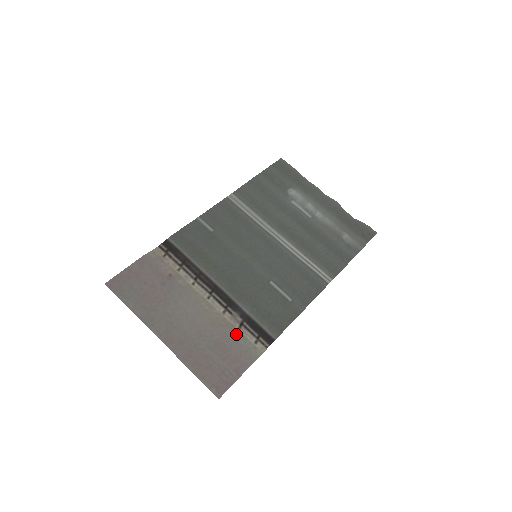
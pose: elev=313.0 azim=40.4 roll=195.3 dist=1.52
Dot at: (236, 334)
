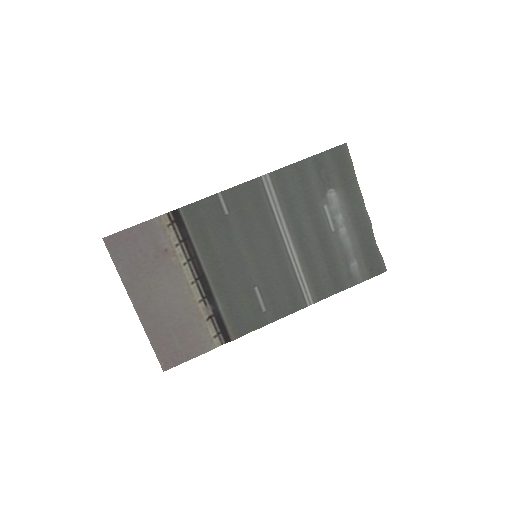
Dot at: (201, 325)
